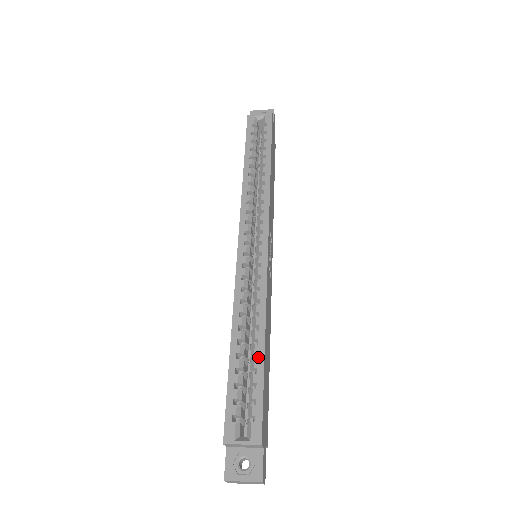
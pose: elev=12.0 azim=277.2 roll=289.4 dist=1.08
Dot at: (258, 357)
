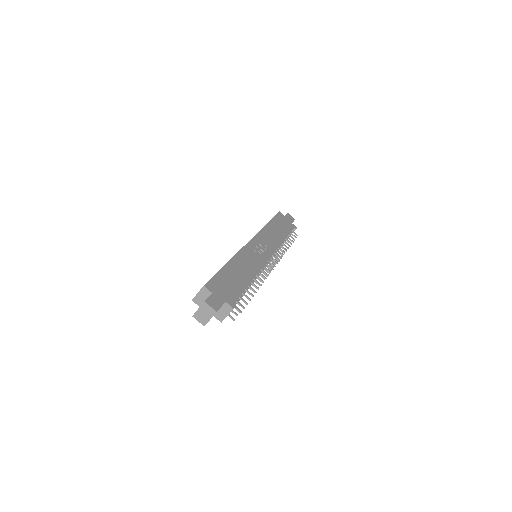
Dot at: occluded
